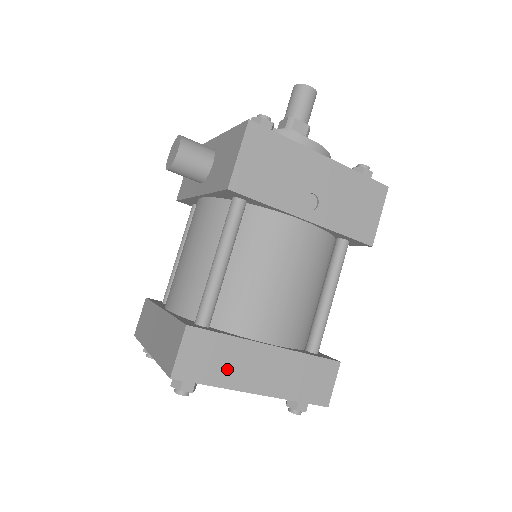
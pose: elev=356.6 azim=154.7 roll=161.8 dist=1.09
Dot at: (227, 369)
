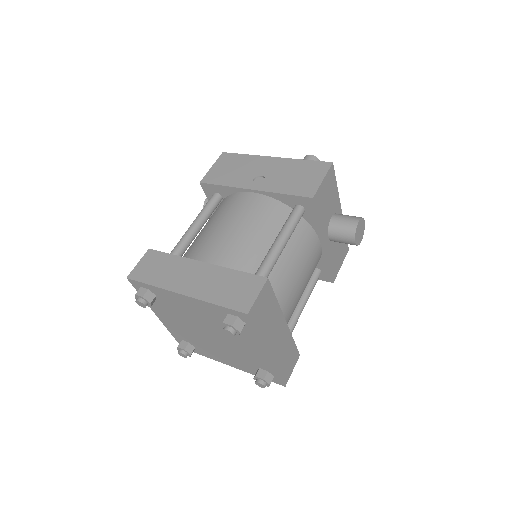
Dot at: (166, 275)
